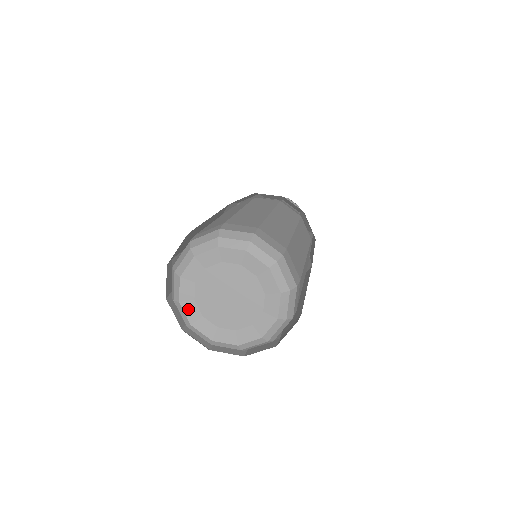
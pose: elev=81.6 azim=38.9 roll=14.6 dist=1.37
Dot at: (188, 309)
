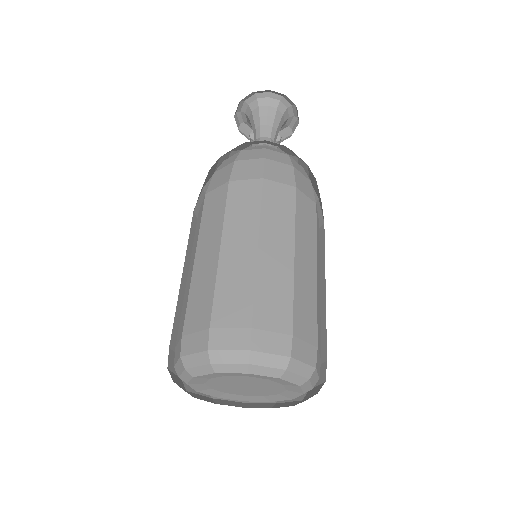
Dot at: (208, 393)
